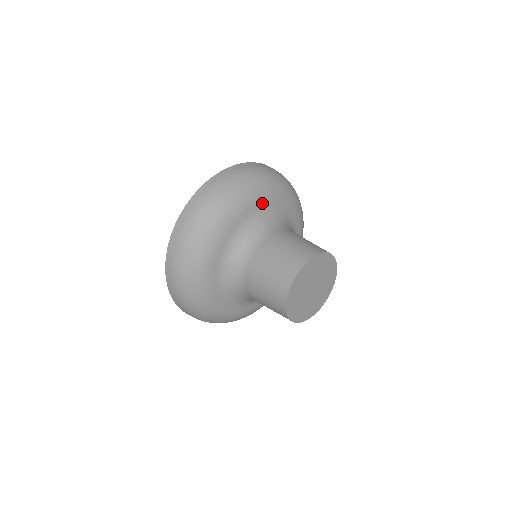
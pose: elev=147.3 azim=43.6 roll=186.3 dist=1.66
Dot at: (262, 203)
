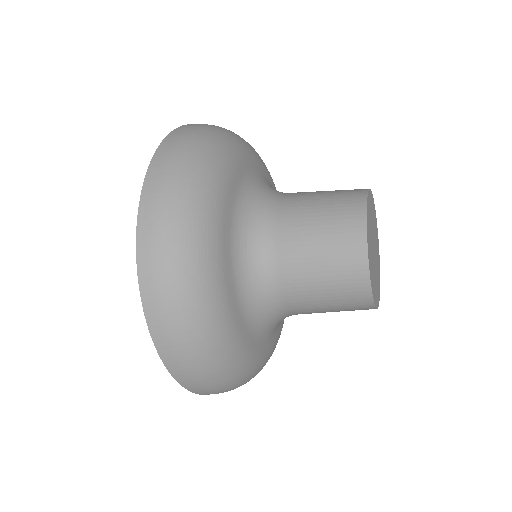
Dot at: (246, 164)
